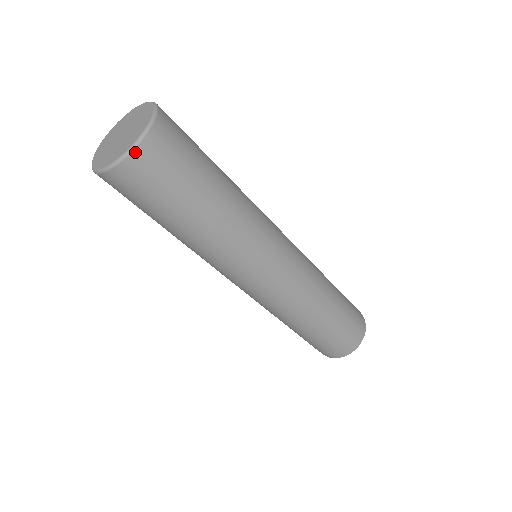
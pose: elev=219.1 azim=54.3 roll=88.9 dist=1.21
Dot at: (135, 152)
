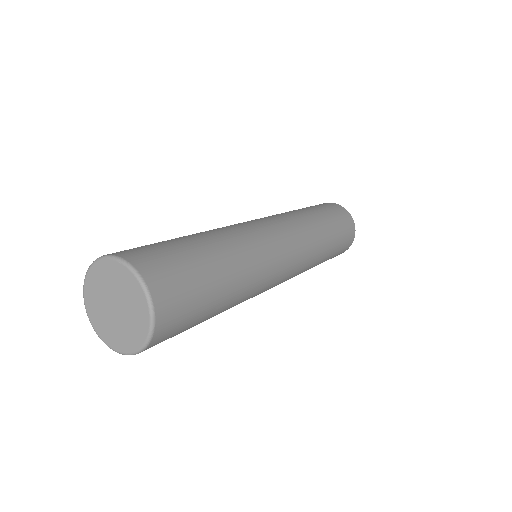
Dot at: (157, 320)
